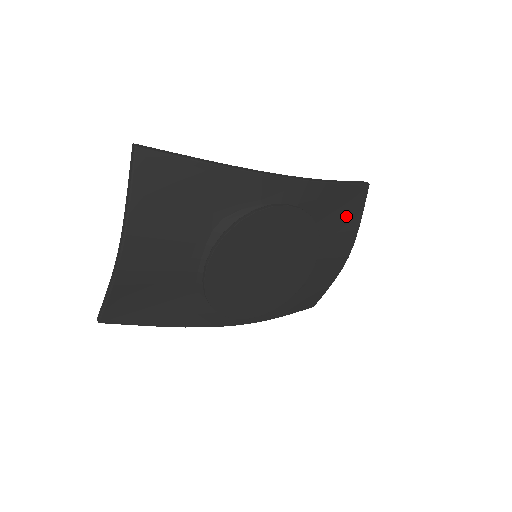
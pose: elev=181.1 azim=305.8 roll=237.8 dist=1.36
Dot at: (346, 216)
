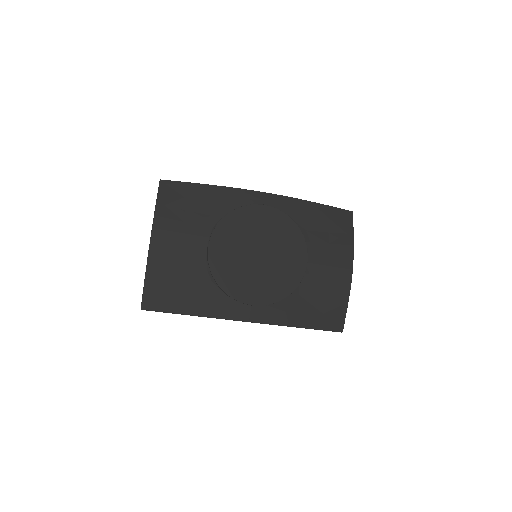
Dot at: (335, 232)
